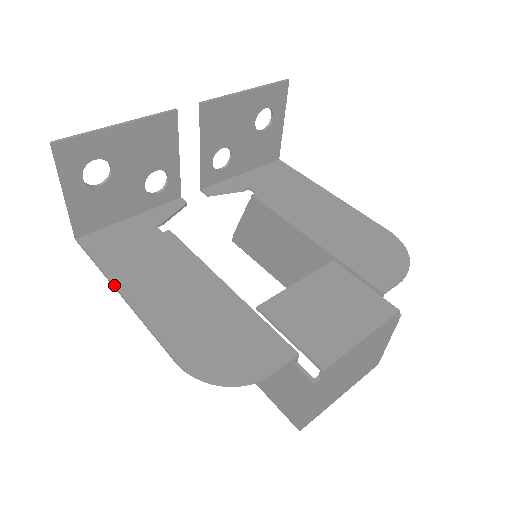
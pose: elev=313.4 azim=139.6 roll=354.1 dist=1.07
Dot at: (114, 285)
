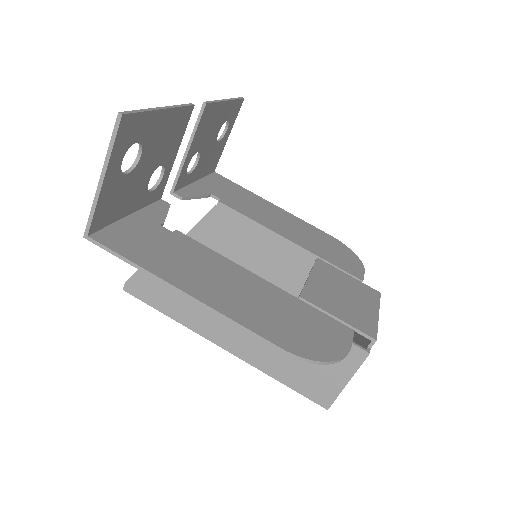
Dot at: (171, 284)
